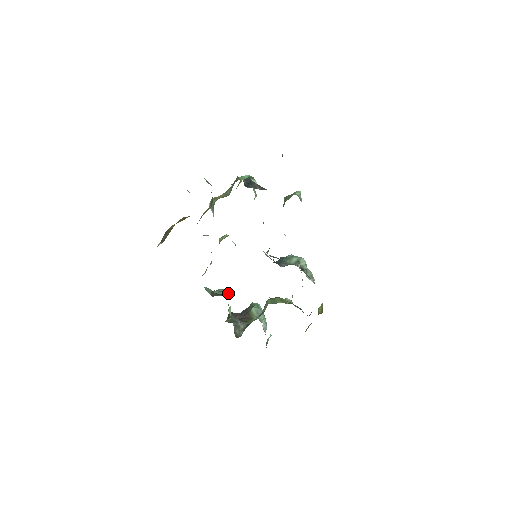
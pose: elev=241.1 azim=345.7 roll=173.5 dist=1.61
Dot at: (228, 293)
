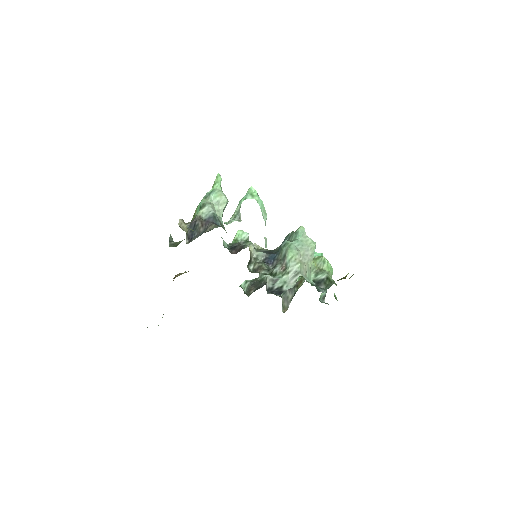
Dot at: (262, 280)
